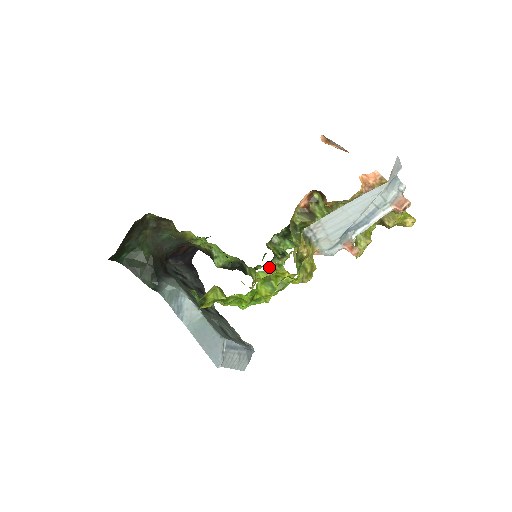
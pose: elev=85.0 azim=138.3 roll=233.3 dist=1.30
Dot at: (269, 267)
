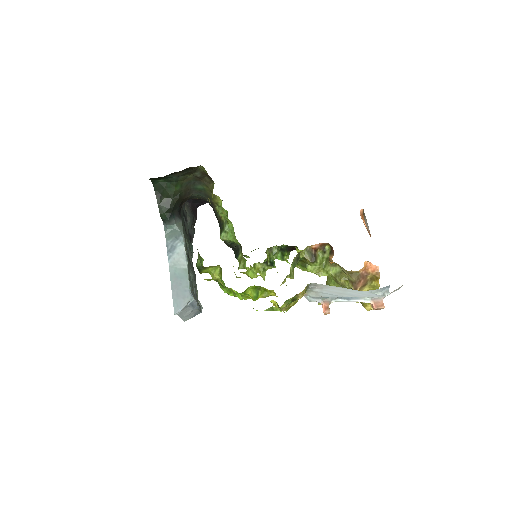
Dot at: occluded
